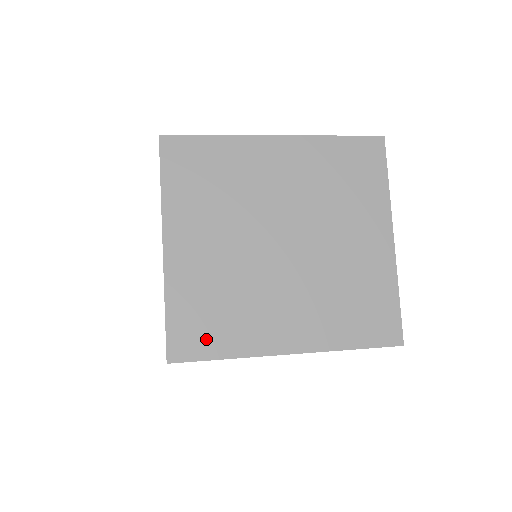
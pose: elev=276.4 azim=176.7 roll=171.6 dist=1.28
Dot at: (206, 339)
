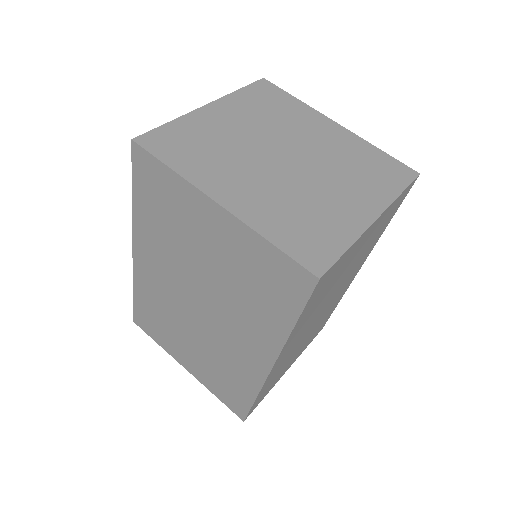
Dot at: (172, 151)
